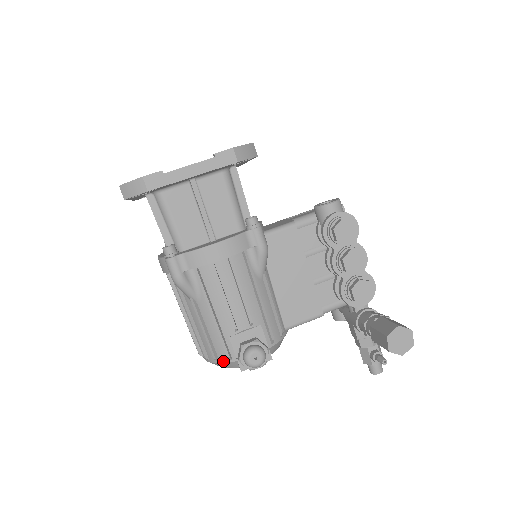
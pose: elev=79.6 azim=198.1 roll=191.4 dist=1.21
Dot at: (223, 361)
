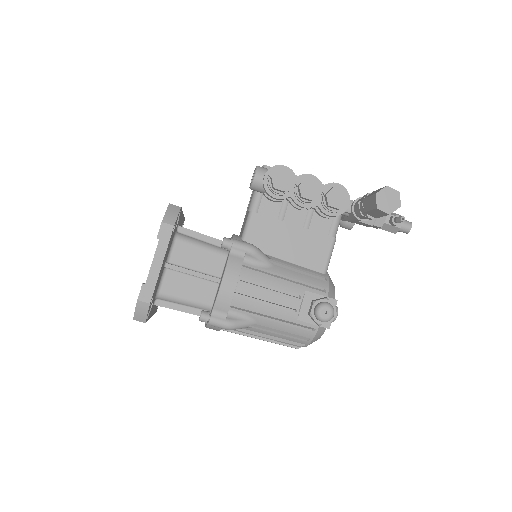
Dot at: (312, 336)
